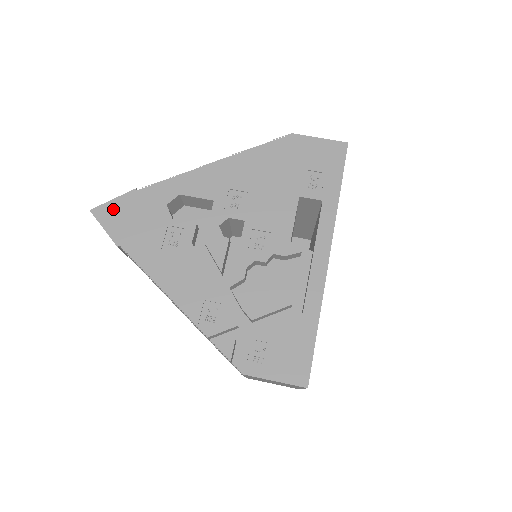
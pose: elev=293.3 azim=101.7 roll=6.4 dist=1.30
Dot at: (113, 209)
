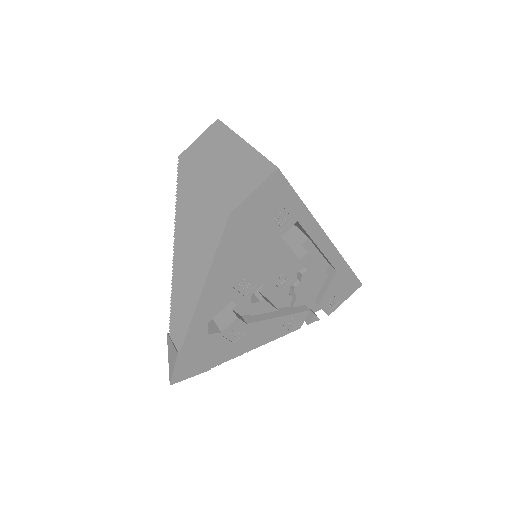
Dot at: (182, 370)
